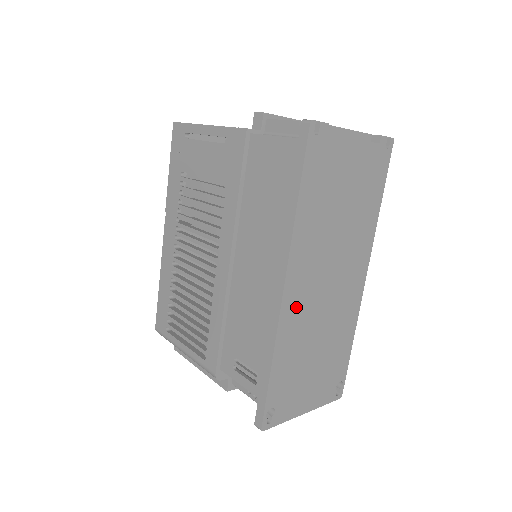
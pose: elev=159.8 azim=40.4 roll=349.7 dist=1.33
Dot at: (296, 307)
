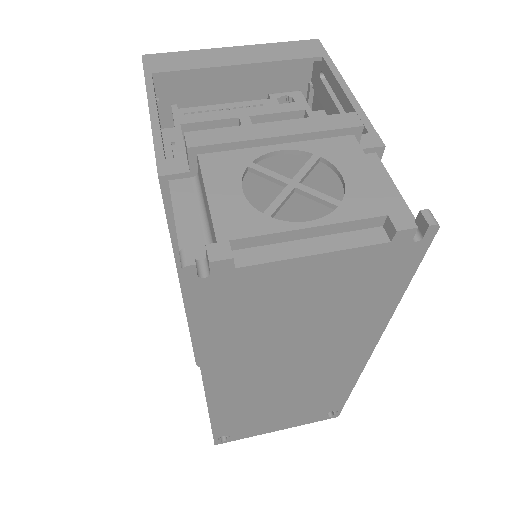
Dot at: (234, 393)
